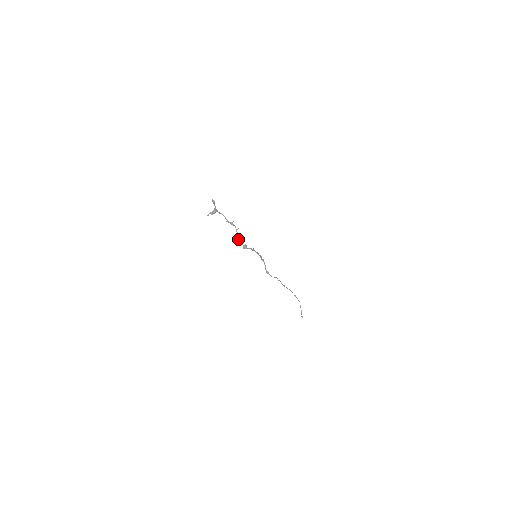
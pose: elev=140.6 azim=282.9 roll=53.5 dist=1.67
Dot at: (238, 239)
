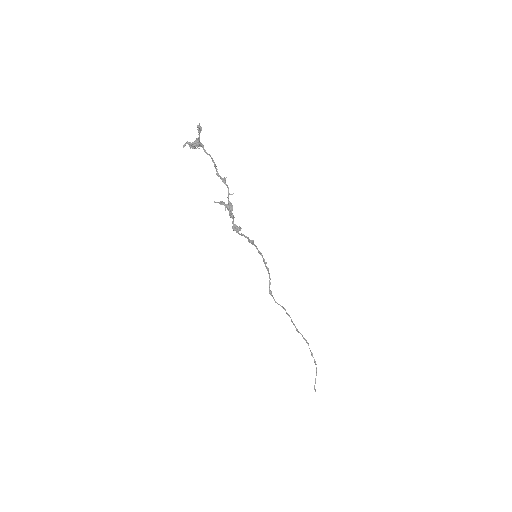
Dot at: (225, 208)
